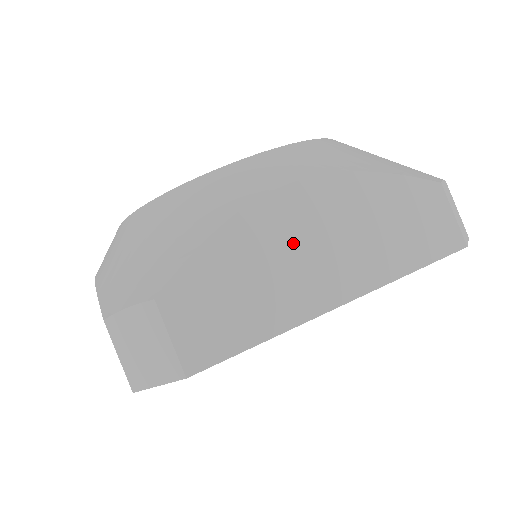
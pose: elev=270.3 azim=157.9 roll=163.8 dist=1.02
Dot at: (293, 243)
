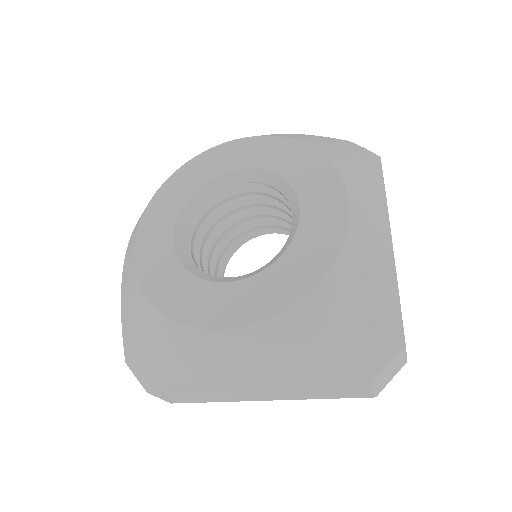
Dot at: (236, 390)
